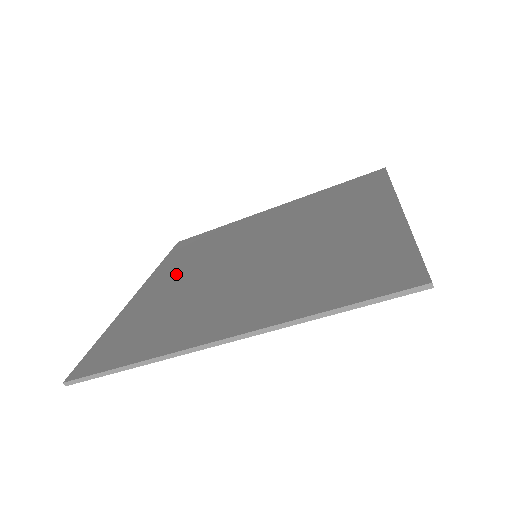
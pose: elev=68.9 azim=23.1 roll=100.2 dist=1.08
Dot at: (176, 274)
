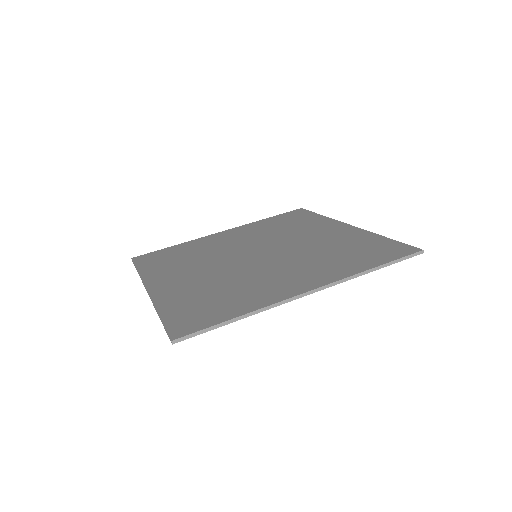
Dot at: (179, 273)
